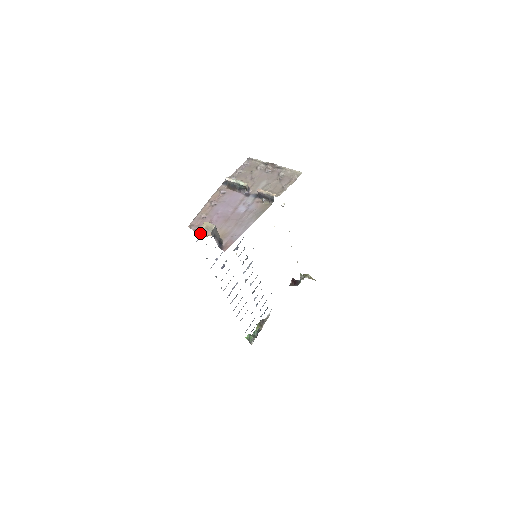
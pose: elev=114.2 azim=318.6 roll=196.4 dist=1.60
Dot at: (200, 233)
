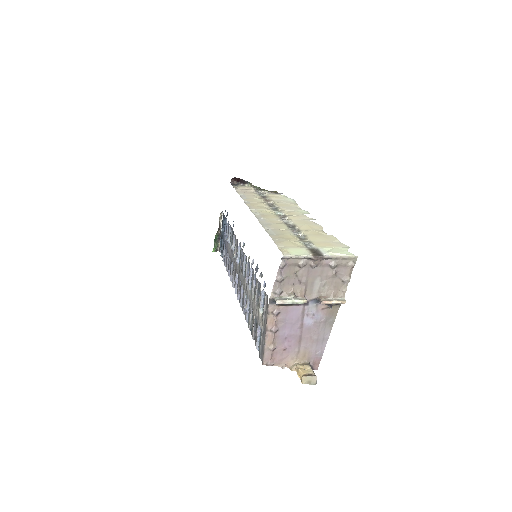
Dot at: occluded
